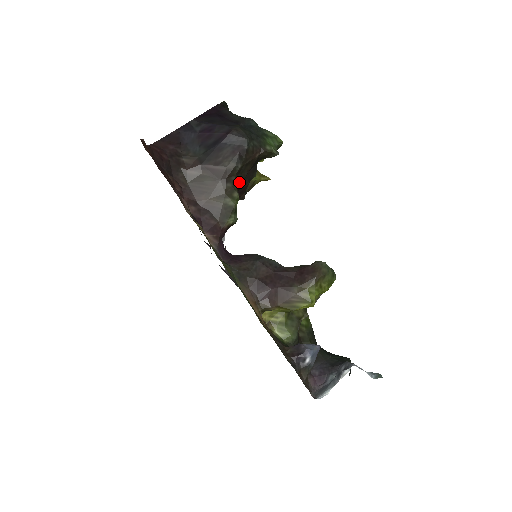
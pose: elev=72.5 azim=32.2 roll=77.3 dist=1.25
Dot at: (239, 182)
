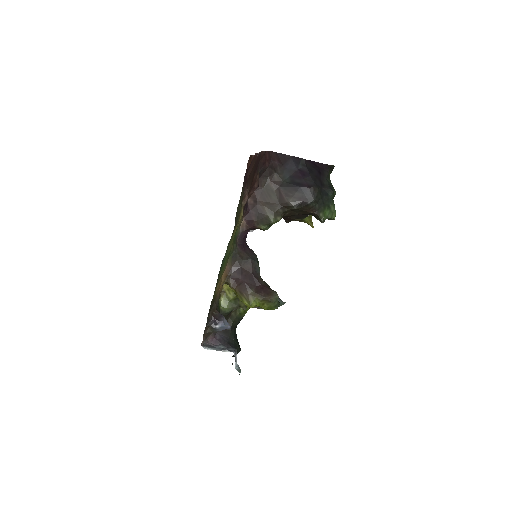
Dot at: (289, 214)
